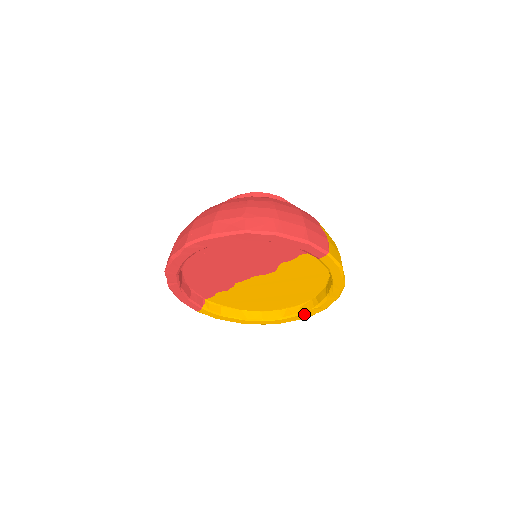
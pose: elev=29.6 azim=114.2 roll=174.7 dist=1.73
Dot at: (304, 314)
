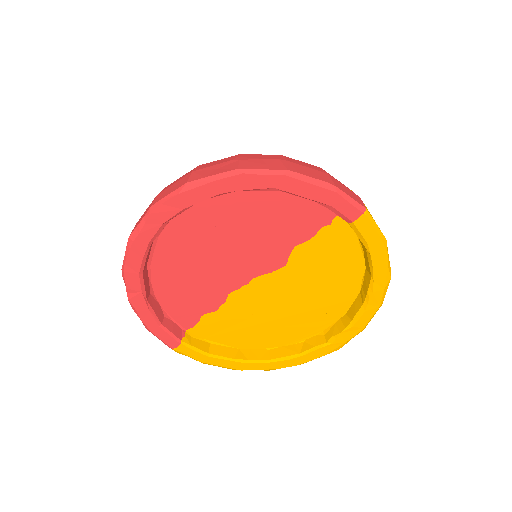
Dot at: (331, 343)
